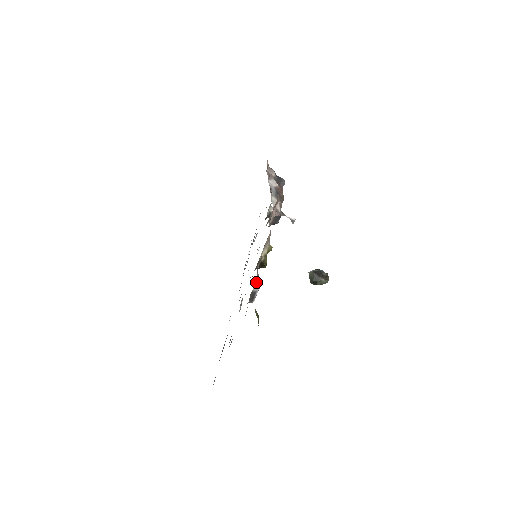
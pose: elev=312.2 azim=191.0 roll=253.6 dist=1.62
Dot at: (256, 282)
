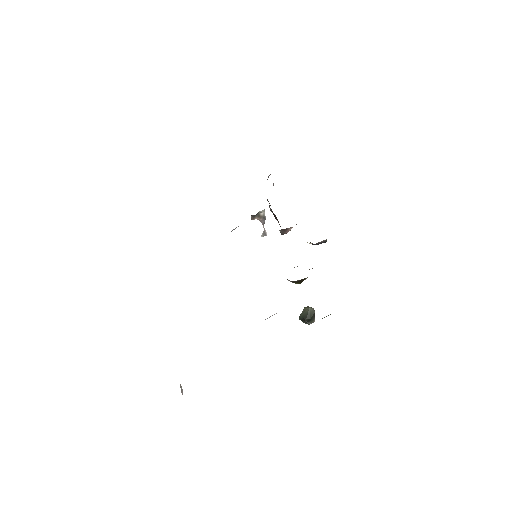
Dot at: occluded
